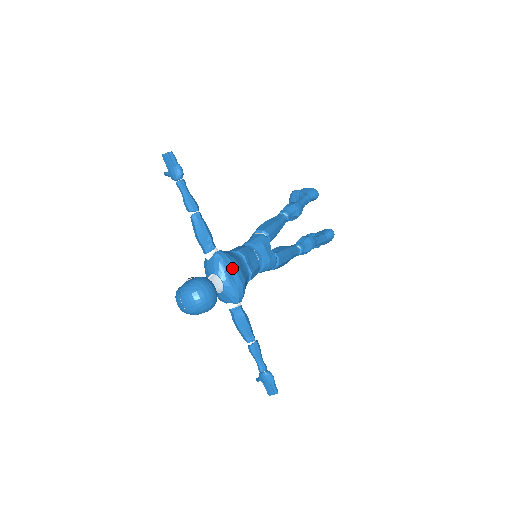
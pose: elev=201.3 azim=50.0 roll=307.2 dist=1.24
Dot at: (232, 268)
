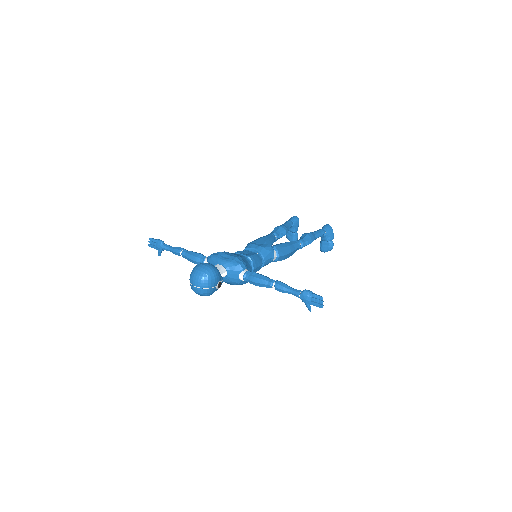
Dot at: (222, 255)
